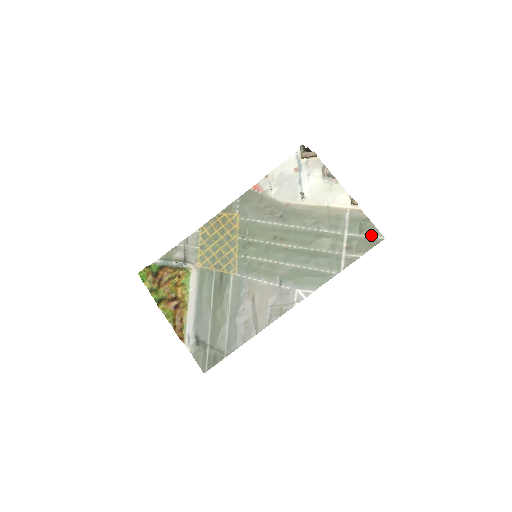
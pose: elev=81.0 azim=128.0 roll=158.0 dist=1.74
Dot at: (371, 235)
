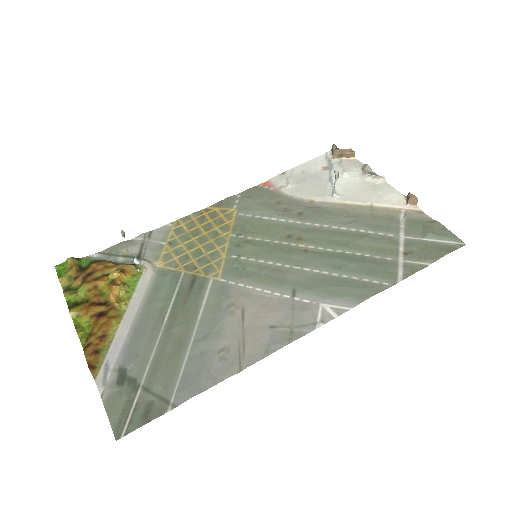
Dot at: (443, 239)
